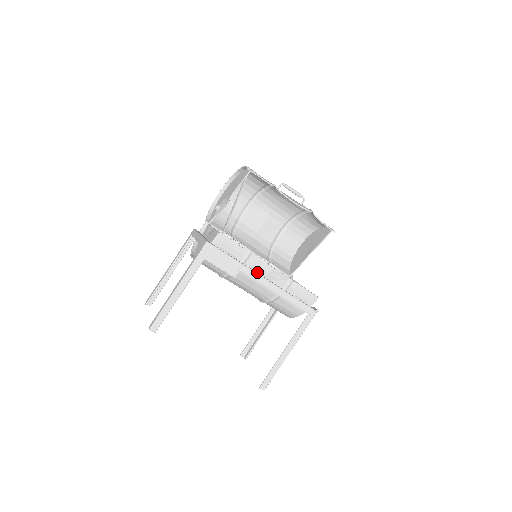
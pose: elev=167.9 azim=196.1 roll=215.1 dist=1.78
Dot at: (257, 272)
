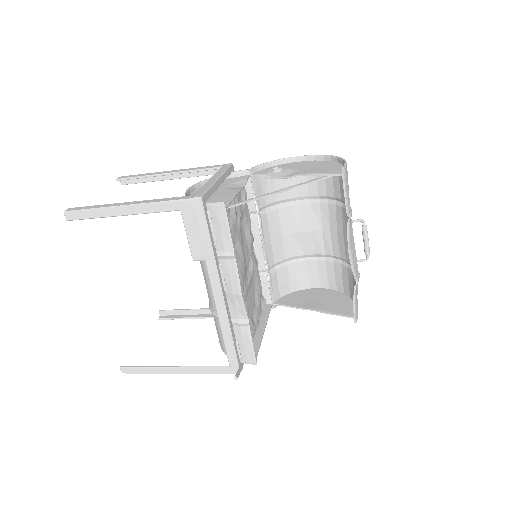
Dot at: (223, 279)
